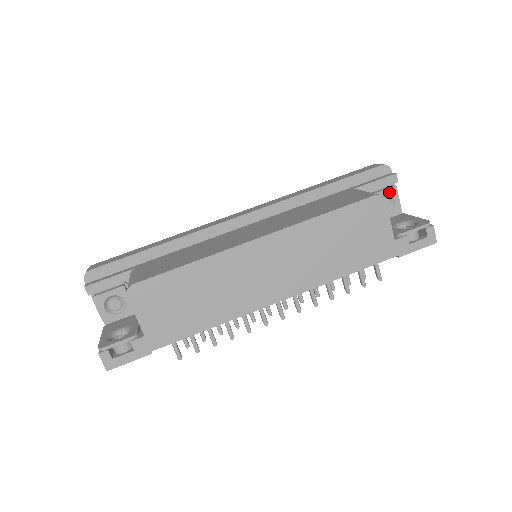
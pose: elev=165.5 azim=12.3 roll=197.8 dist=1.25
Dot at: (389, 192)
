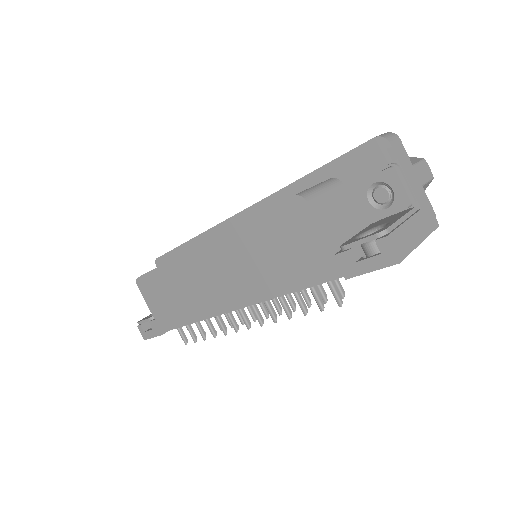
Dot at: (381, 178)
